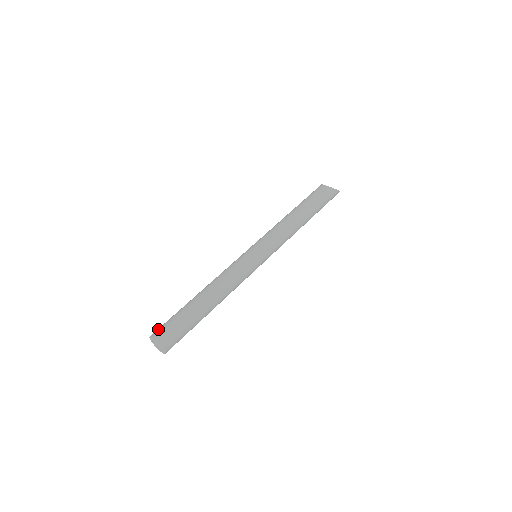
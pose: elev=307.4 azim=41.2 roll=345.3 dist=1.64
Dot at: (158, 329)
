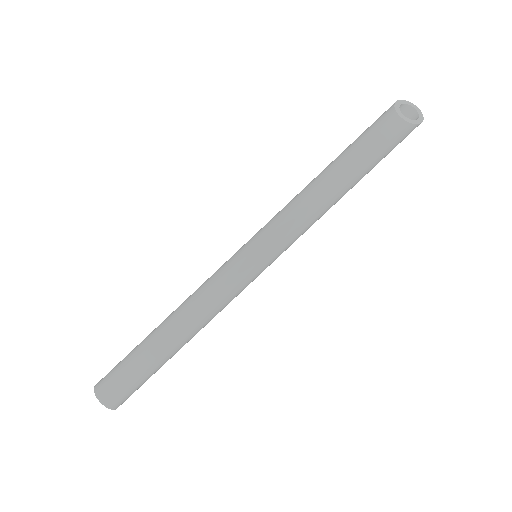
Dot at: (105, 383)
